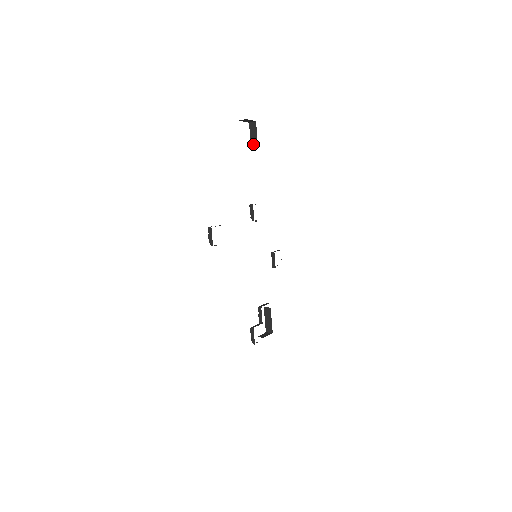
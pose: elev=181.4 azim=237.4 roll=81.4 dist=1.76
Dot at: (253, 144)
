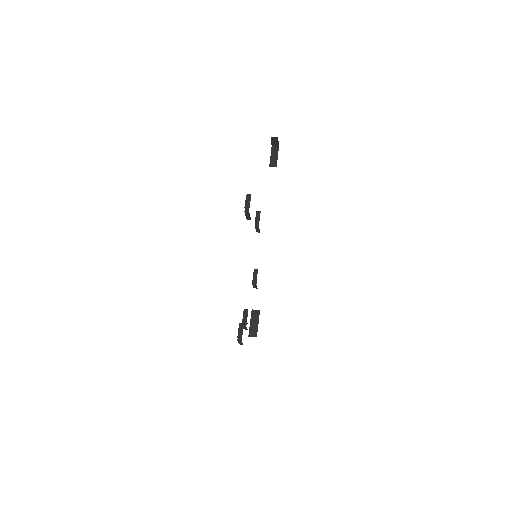
Dot at: (272, 163)
